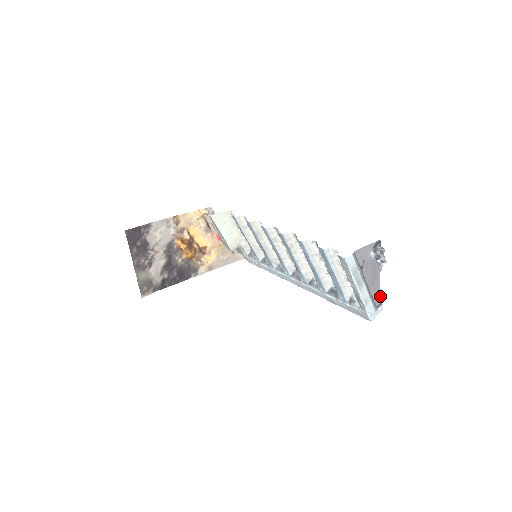
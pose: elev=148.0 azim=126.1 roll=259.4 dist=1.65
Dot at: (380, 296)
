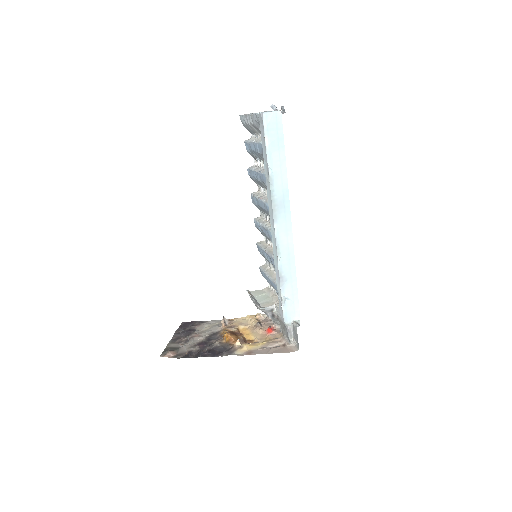
Dot at: occluded
